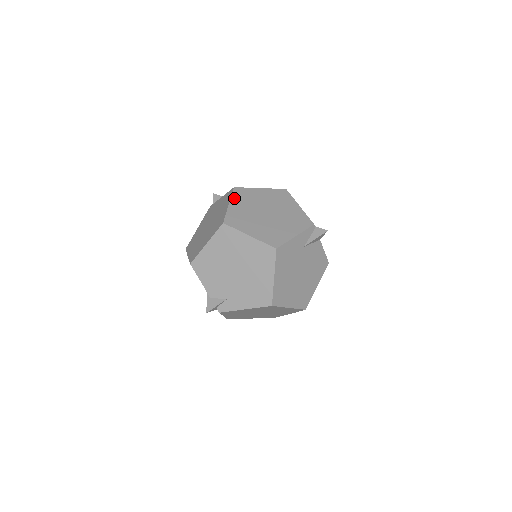
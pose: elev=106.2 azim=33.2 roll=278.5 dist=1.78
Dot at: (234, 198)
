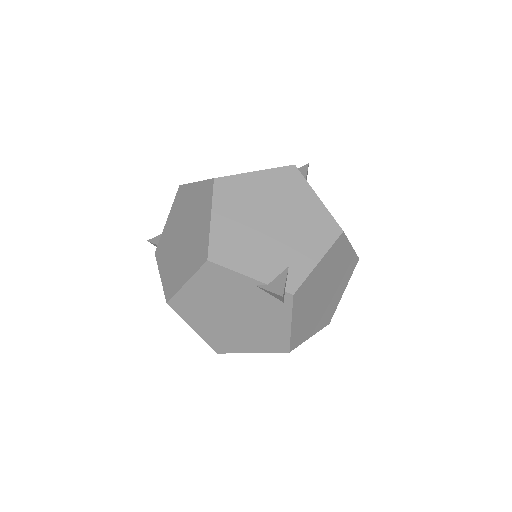
Dot at: occluded
